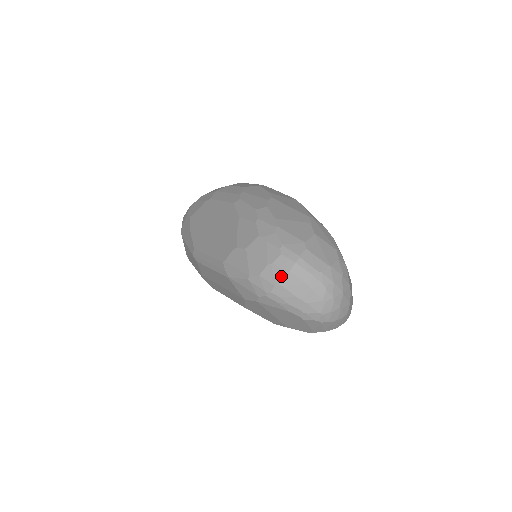
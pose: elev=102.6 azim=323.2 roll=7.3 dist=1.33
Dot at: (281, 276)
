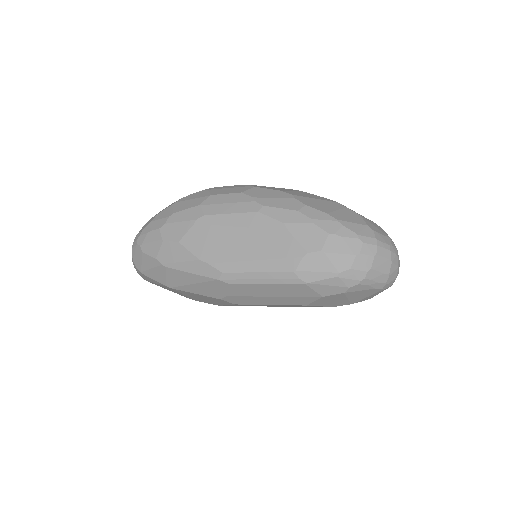
Dot at: (371, 261)
